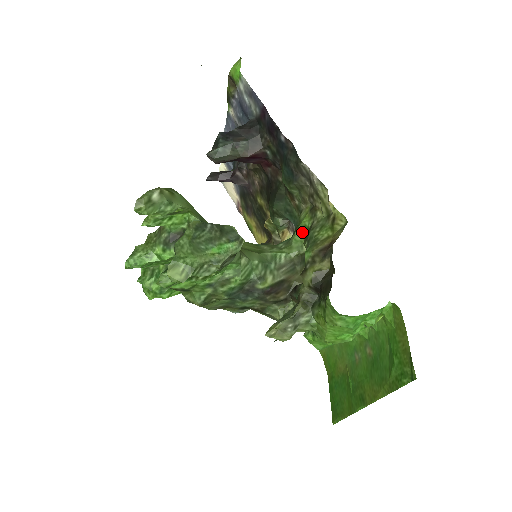
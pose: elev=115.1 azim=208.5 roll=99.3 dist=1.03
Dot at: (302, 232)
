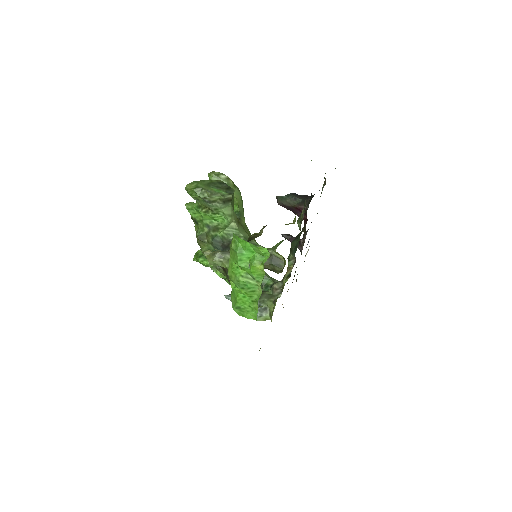
Dot at: (282, 241)
